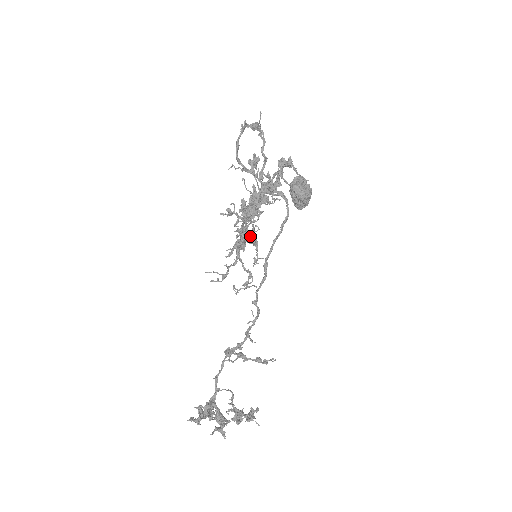
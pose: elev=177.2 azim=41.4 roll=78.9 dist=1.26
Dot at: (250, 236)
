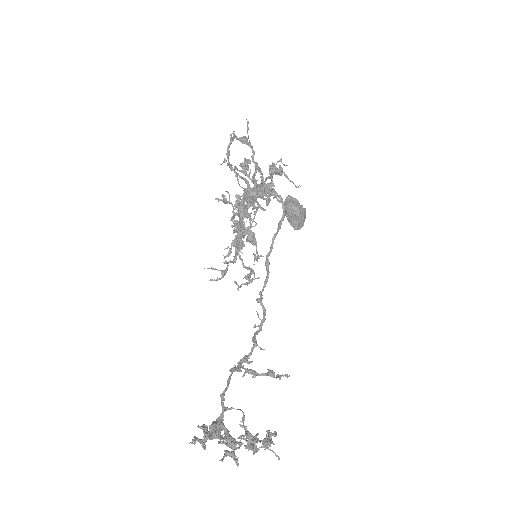
Dot at: occluded
